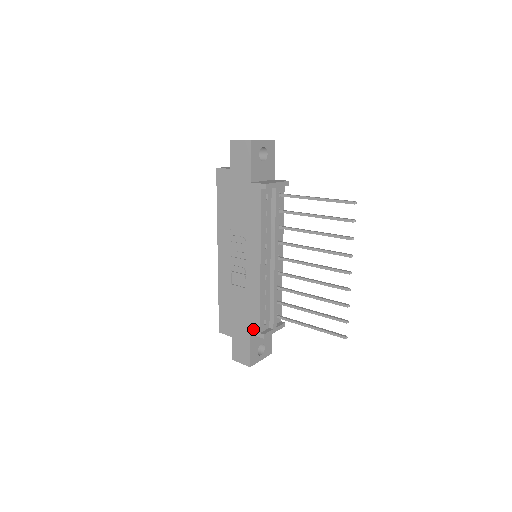
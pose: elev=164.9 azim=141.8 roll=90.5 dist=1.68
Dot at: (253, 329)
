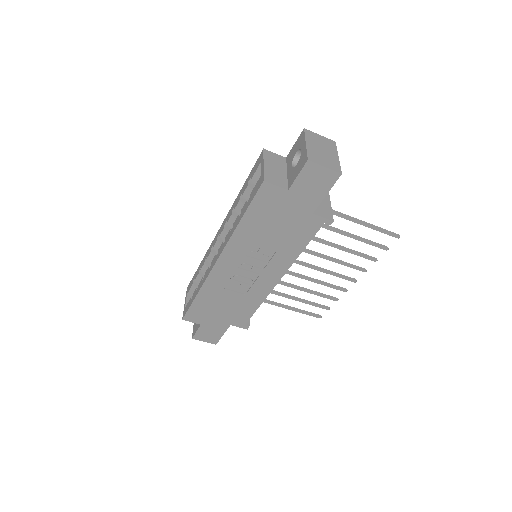
Dot at: (237, 323)
